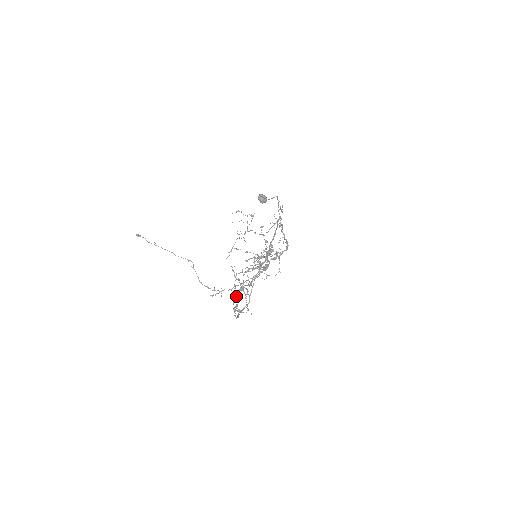
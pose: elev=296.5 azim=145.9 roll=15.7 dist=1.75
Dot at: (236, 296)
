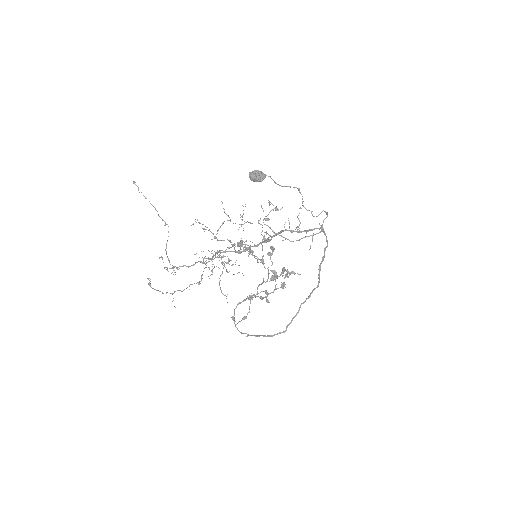
Dot at: (240, 303)
